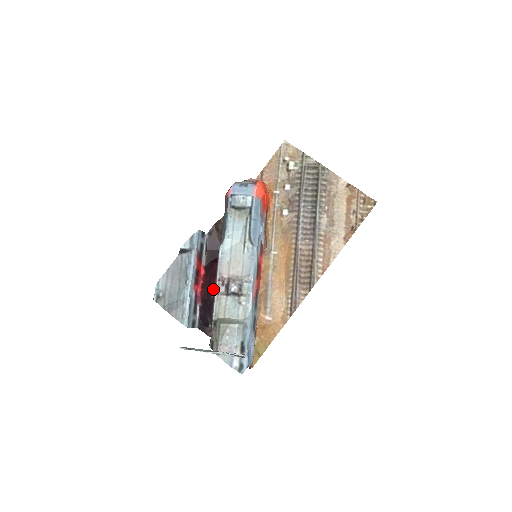
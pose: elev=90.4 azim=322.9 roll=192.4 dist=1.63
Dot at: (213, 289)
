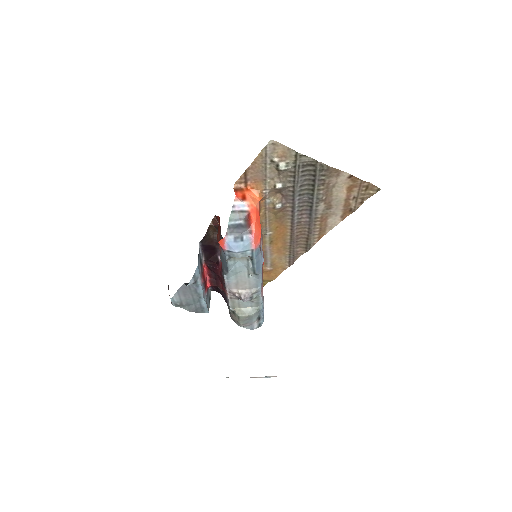
Dot at: (224, 292)
